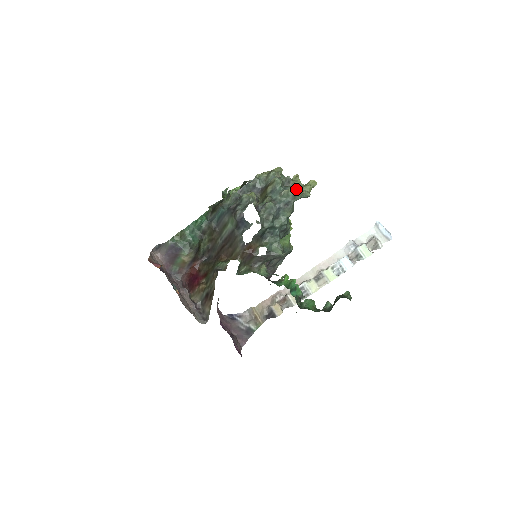
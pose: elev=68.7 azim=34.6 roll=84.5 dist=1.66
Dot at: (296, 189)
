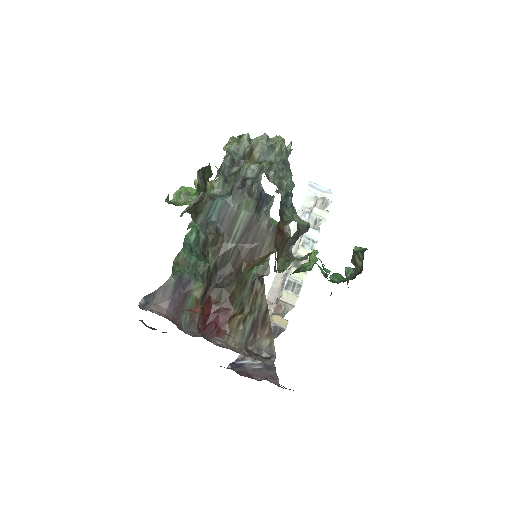
Dot at: occluded
